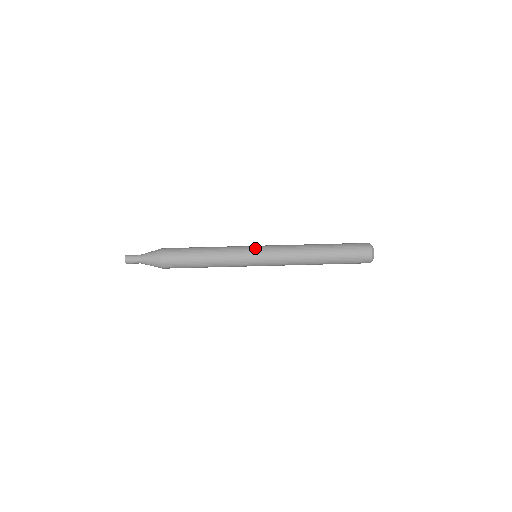
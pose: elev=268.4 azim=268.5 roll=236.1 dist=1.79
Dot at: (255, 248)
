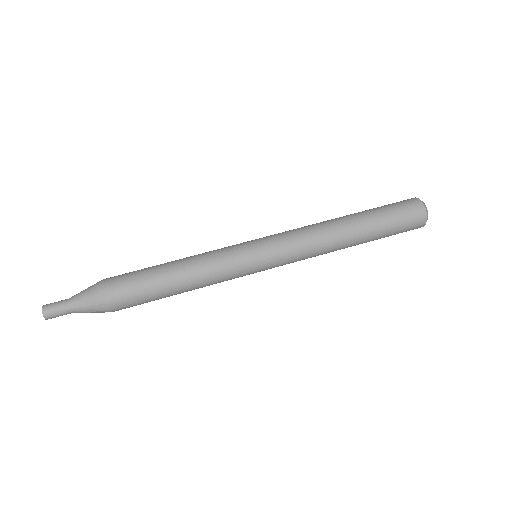
Dot at: (253, 244)
